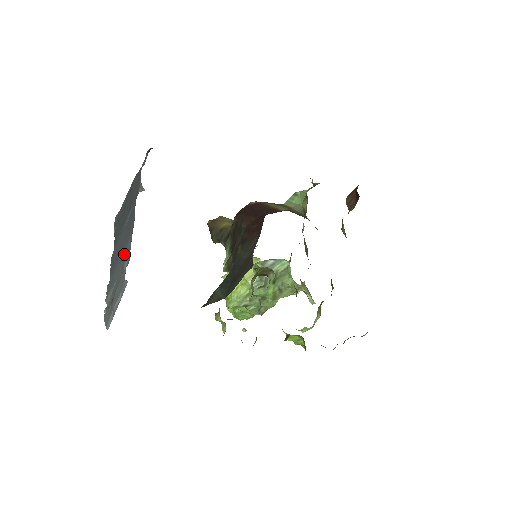
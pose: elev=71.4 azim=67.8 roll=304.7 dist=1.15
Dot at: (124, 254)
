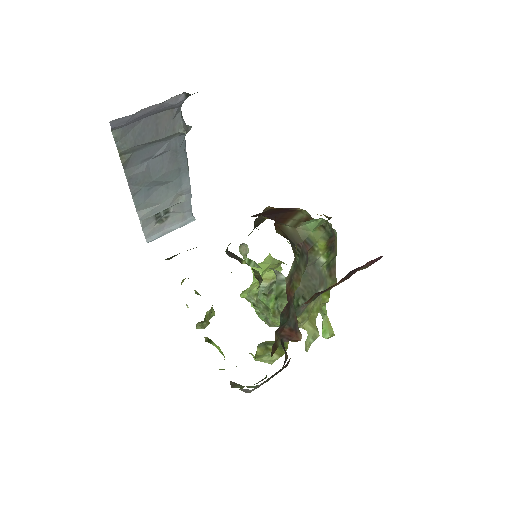
Dot at: (174, 186)
